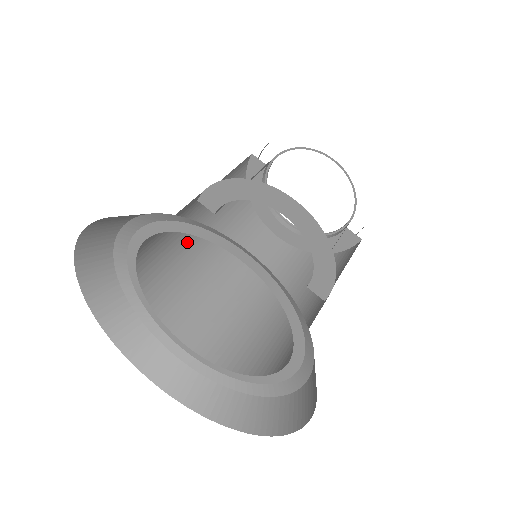
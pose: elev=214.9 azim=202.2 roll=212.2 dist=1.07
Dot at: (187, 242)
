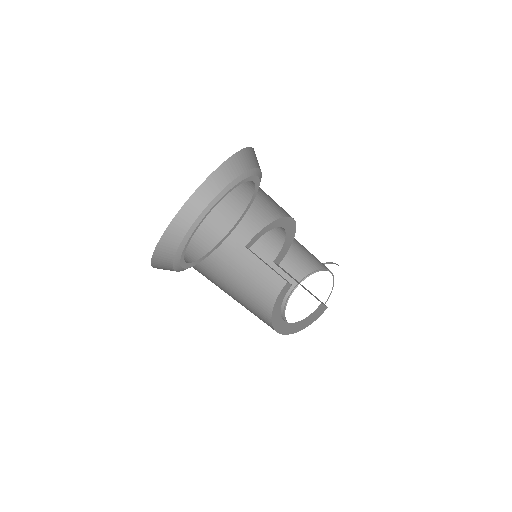
Dot at: (225, 264)
